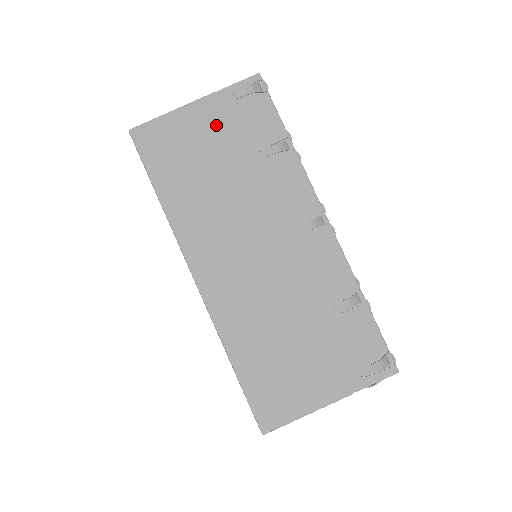
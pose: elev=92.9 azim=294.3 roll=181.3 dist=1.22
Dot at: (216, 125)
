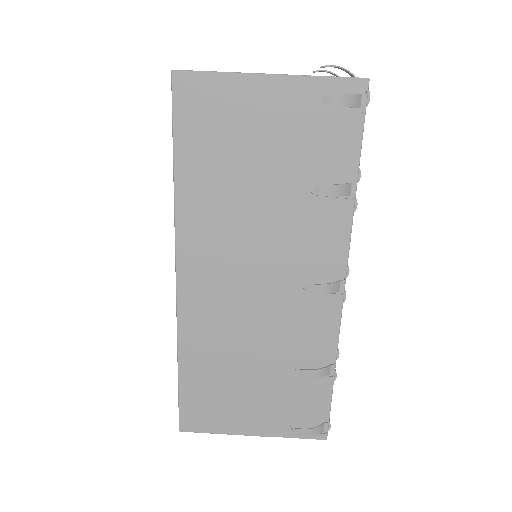
Dot at: (282, 121)
